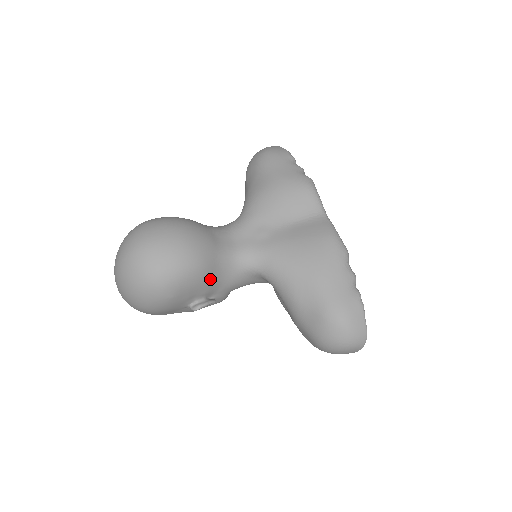
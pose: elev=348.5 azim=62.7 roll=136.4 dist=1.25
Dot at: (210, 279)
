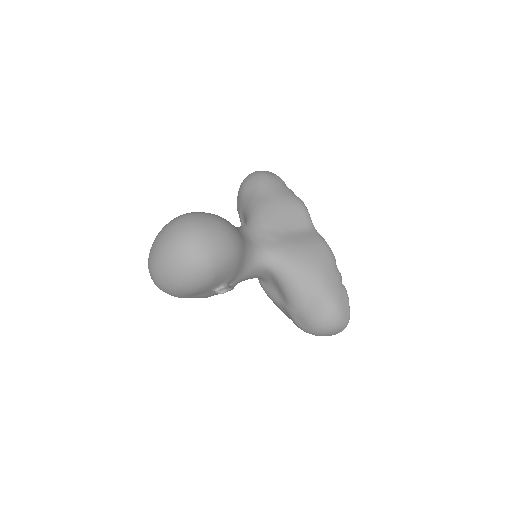
Dot at: (238, 267)
